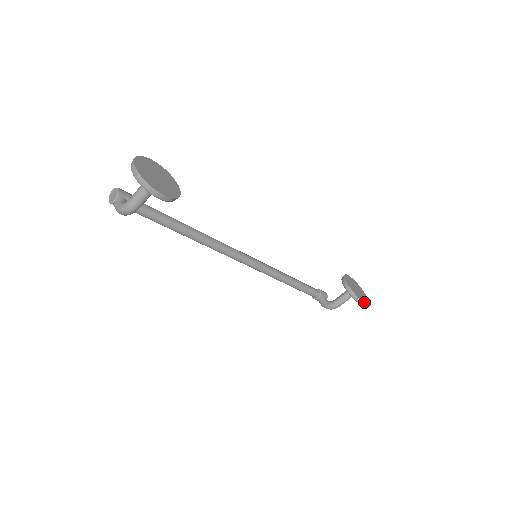
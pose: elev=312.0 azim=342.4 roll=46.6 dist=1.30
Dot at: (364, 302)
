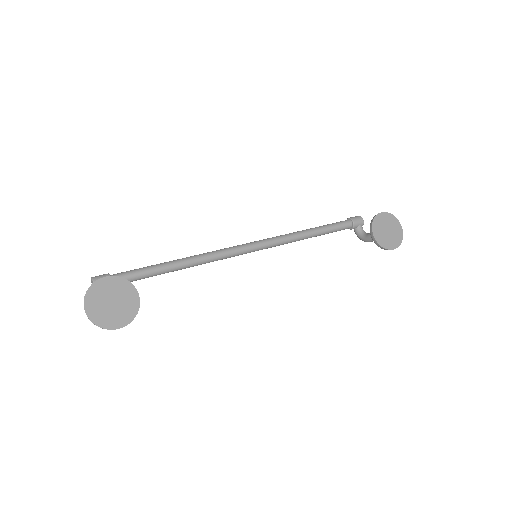
Dot at: occluded
